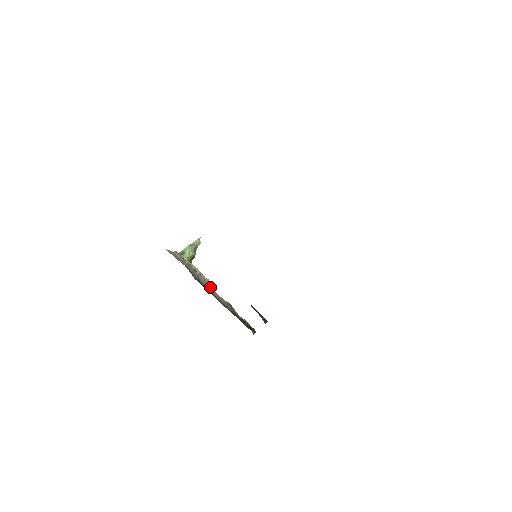
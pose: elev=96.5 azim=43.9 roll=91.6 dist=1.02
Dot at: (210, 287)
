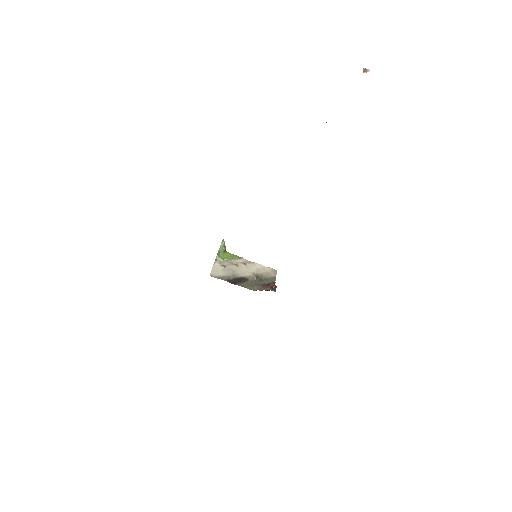
Dot at: (242, 267)
